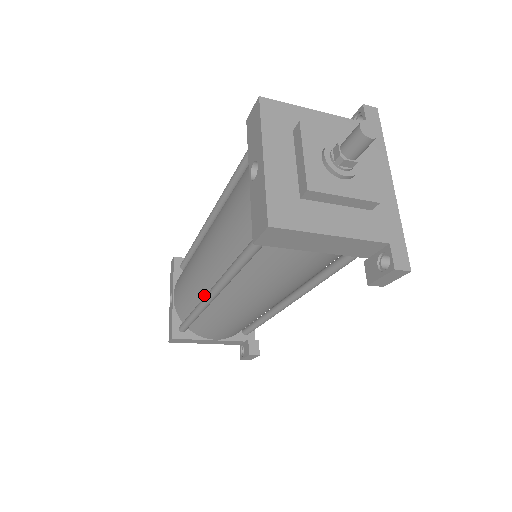
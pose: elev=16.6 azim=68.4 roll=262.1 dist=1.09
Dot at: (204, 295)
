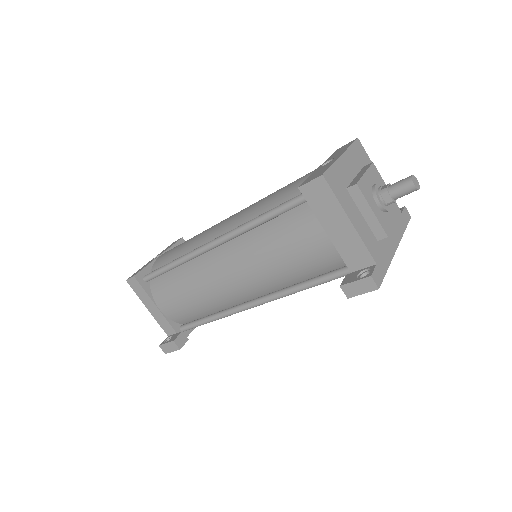
Dot at: occluded
